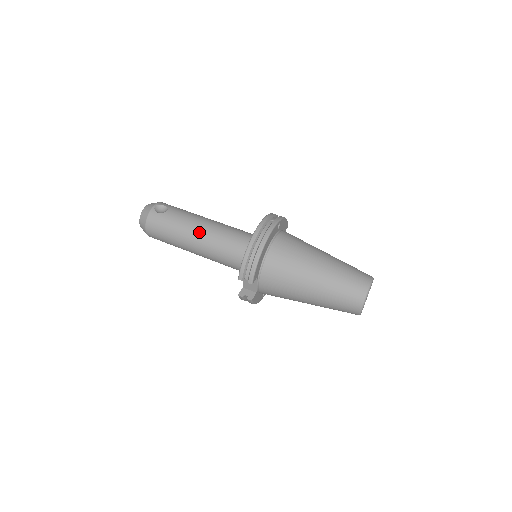
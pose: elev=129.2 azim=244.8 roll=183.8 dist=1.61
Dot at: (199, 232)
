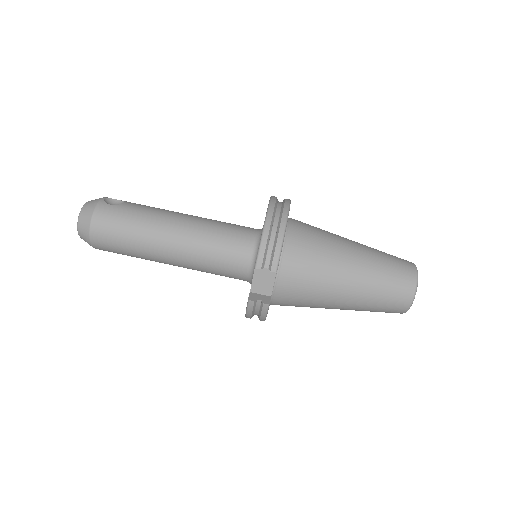
Dot at: (178, 224)
